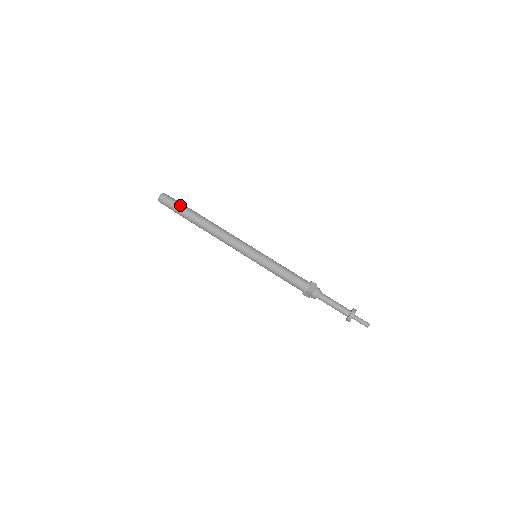
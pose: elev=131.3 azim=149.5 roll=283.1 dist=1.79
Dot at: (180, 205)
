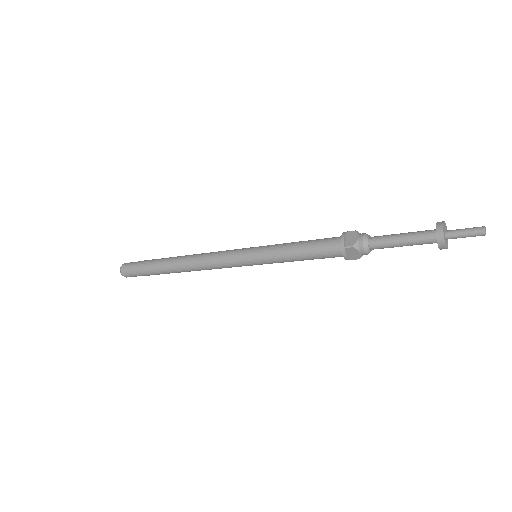
Dot at: (142, 263)
